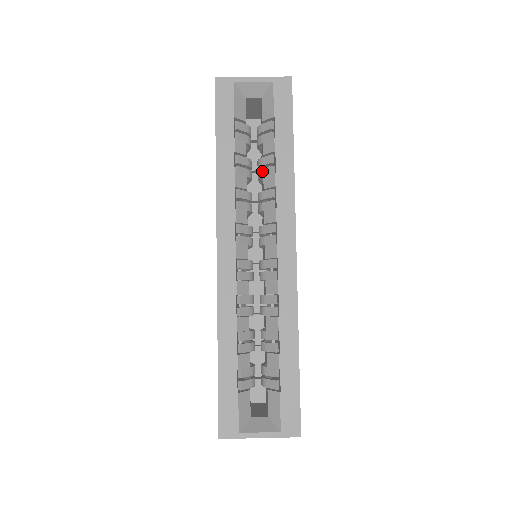
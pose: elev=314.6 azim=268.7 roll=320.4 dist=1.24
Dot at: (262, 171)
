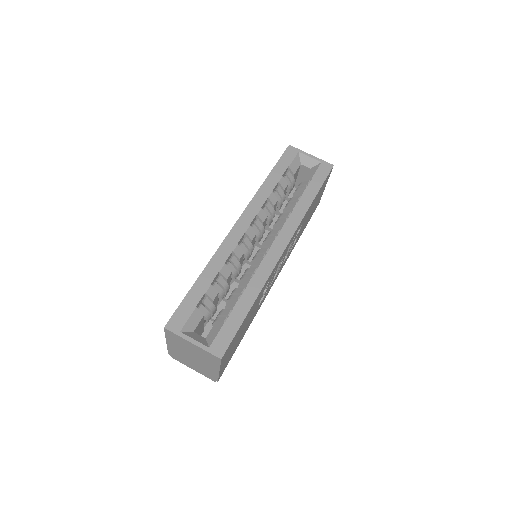
Dot at: (289, 203)
